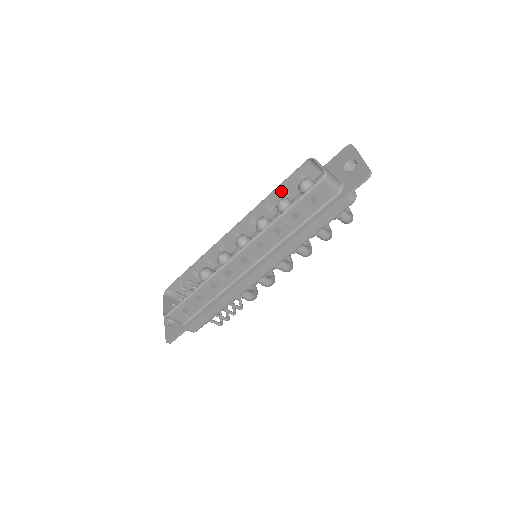
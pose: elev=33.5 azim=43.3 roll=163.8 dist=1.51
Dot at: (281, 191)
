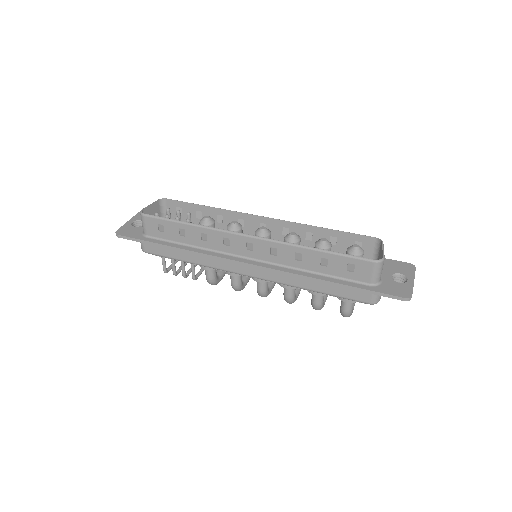
Dot at: (332, 236)
